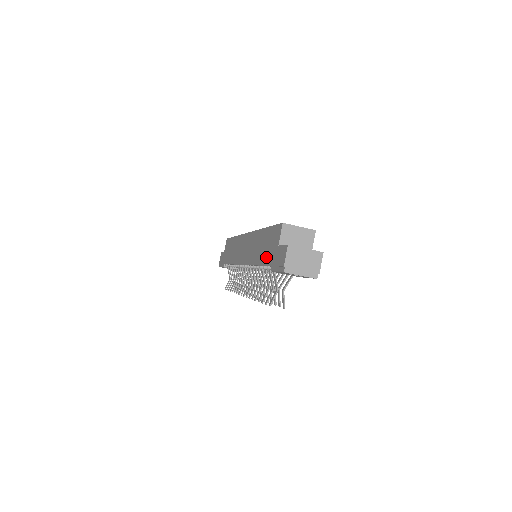
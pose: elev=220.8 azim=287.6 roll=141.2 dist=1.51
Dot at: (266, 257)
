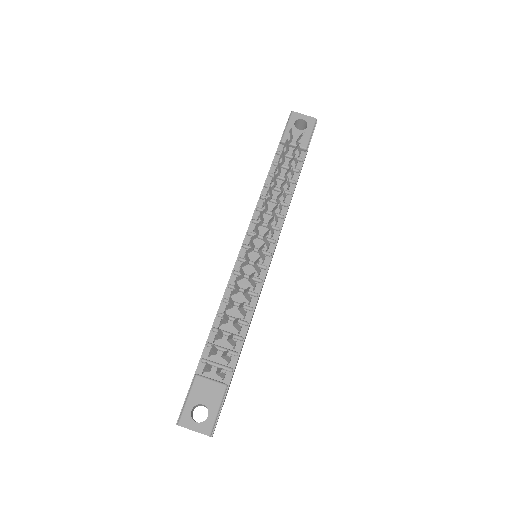
Dot at: occluded
